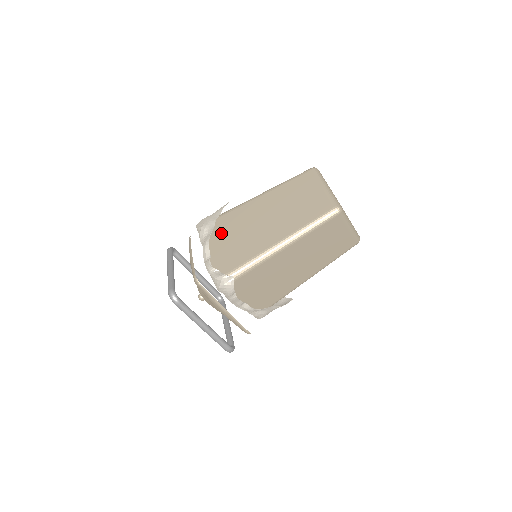
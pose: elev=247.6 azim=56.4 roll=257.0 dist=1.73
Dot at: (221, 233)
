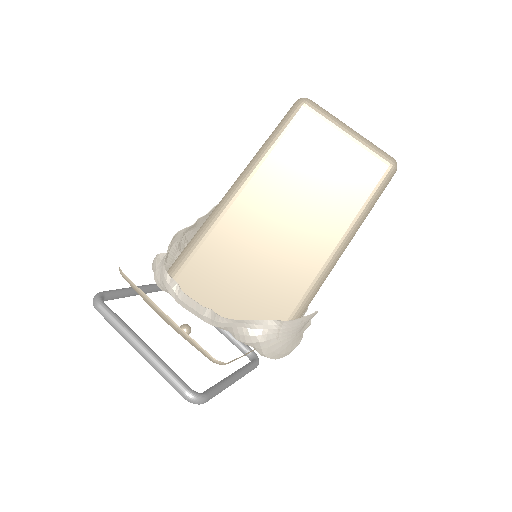
Dot at: occluded
